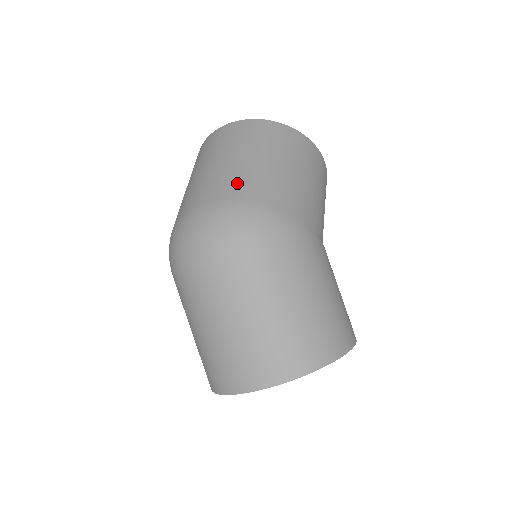
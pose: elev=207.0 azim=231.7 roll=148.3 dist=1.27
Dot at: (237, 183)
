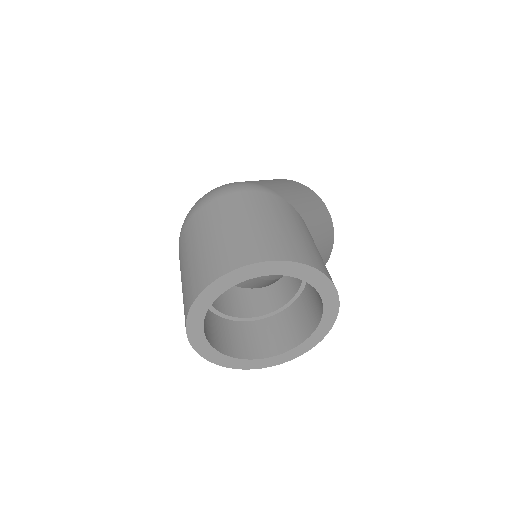
Dot at: occluded
